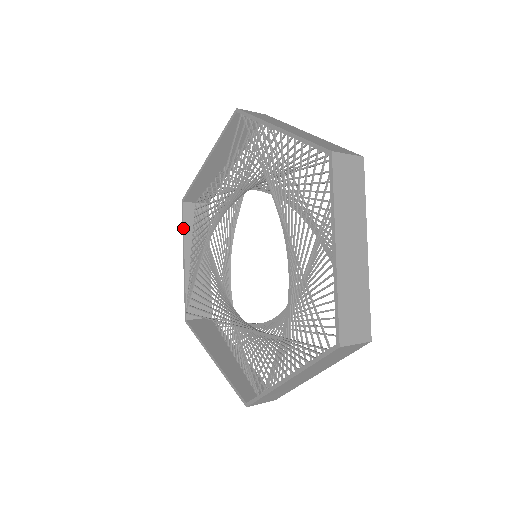
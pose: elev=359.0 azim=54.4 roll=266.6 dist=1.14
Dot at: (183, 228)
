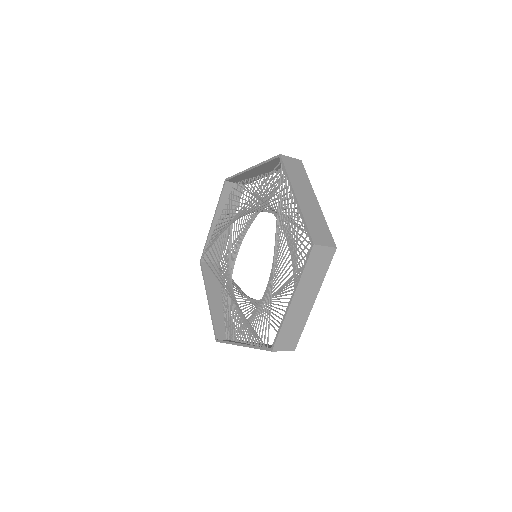
Dot at: (219, 199)
